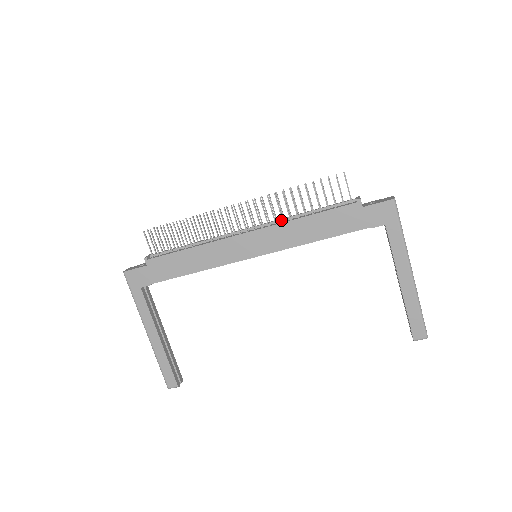
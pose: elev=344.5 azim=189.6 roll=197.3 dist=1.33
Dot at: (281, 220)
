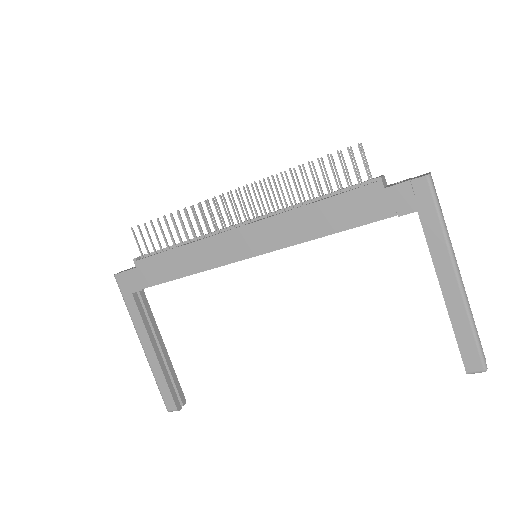
Dot at: (283, 210)
